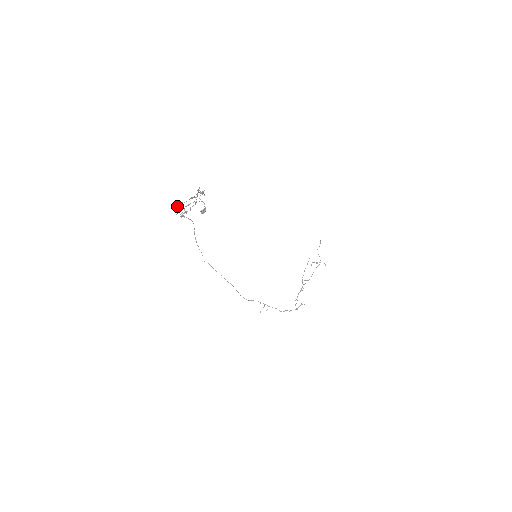
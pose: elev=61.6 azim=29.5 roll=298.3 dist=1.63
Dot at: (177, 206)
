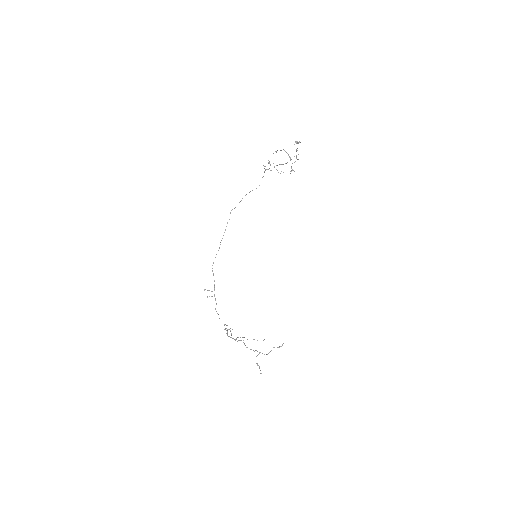
Dot at: occluded
